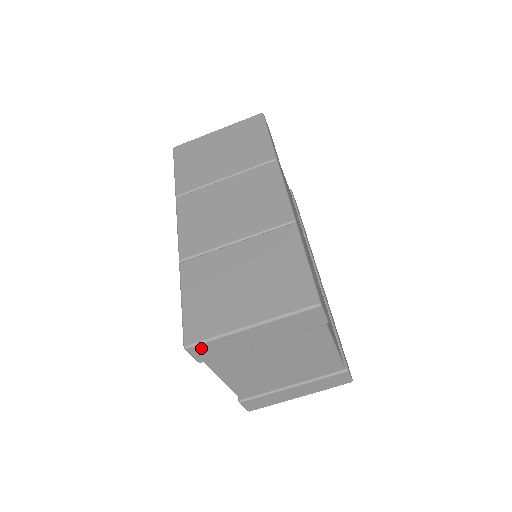
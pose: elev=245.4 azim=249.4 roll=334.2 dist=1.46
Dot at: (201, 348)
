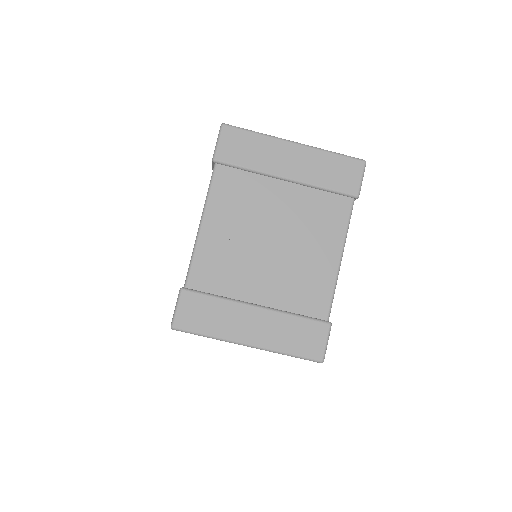
Dot at: (235, 136)
